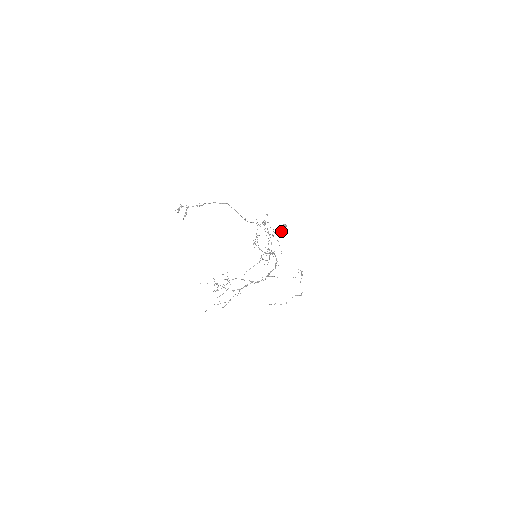
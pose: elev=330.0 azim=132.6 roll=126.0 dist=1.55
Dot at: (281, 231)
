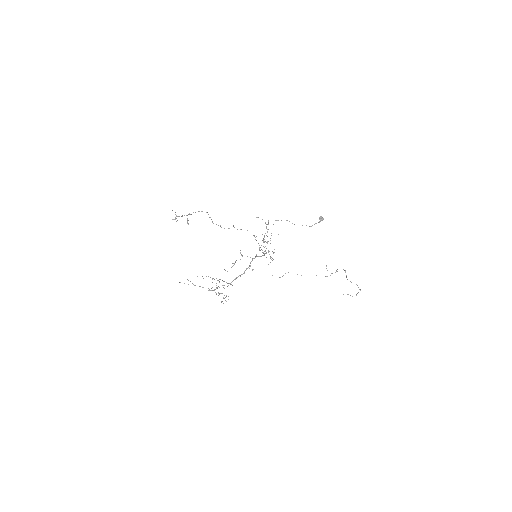
Dot at: occluded
